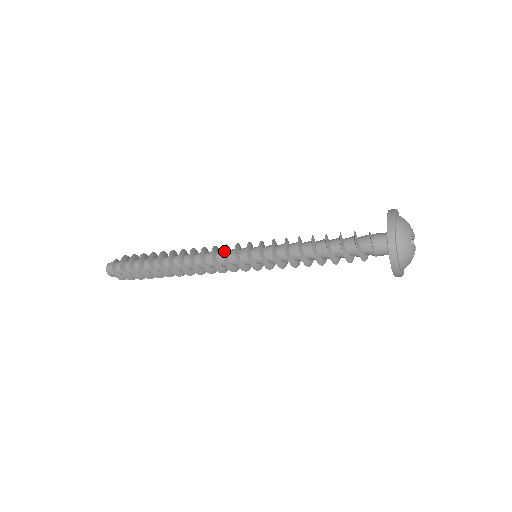
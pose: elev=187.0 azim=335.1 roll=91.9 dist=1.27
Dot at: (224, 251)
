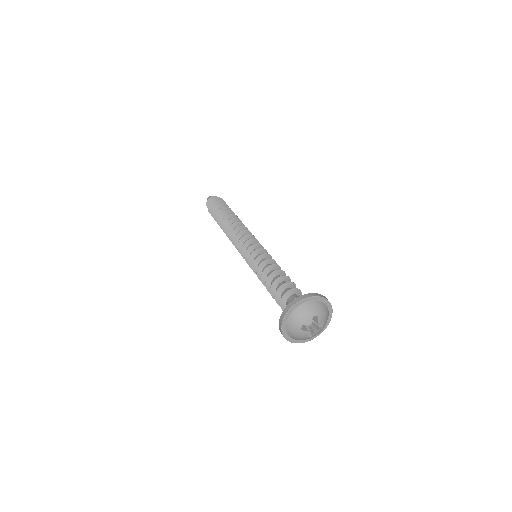
Dot at: (240, 241)
